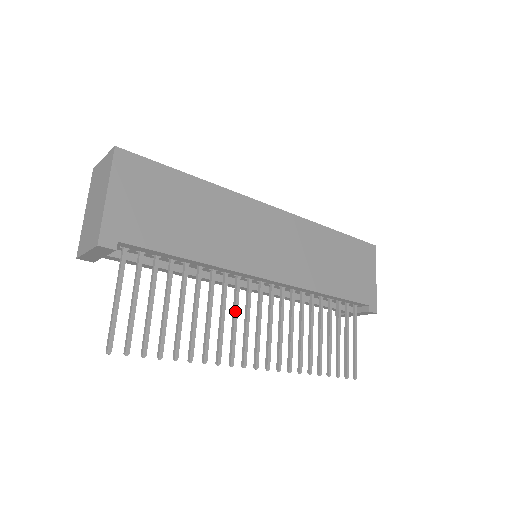
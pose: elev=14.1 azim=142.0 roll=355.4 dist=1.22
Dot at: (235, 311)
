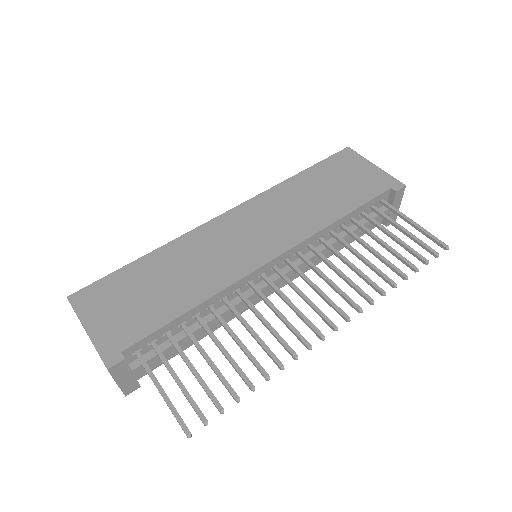
Dot at: (271, 307)
